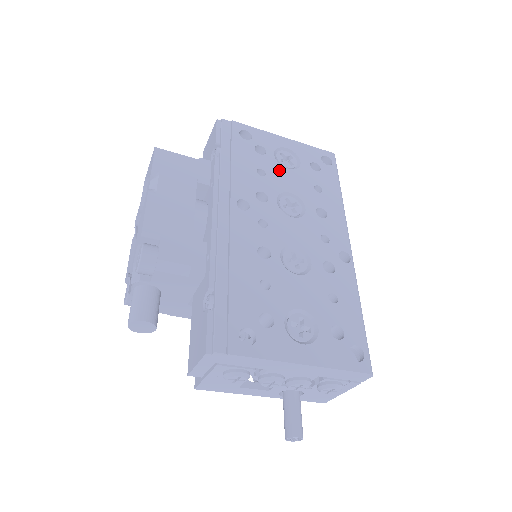
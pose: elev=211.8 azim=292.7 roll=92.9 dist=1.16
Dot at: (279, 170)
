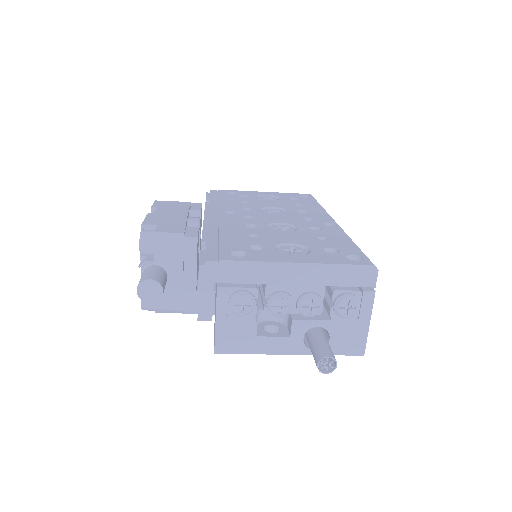
Dot at: (261, 201)
